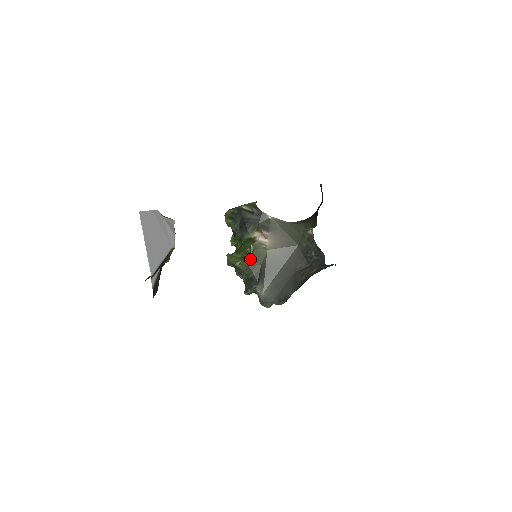
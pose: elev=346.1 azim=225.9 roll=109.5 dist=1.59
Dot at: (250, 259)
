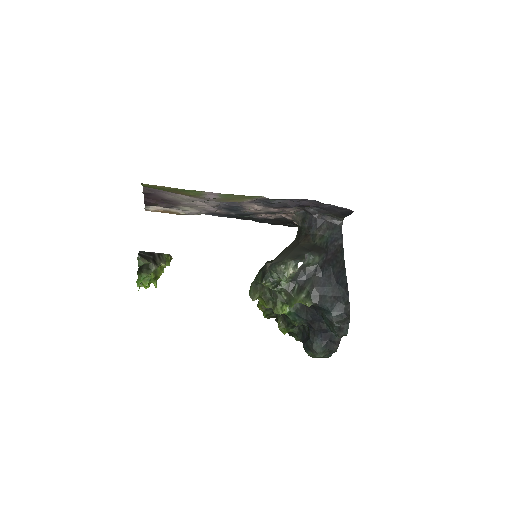
Dot at: occluded
